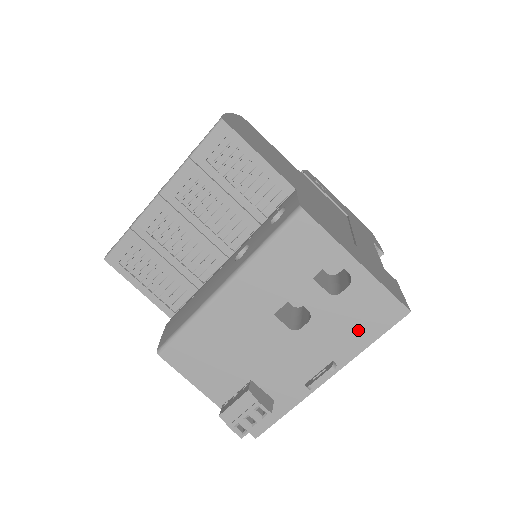
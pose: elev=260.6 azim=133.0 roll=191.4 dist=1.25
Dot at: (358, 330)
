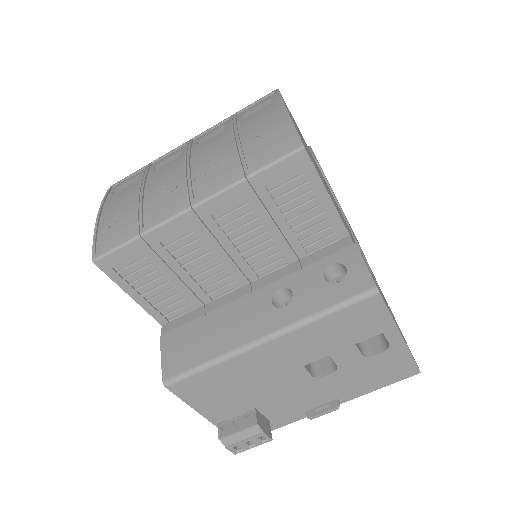
Dot at: (371, 381)
